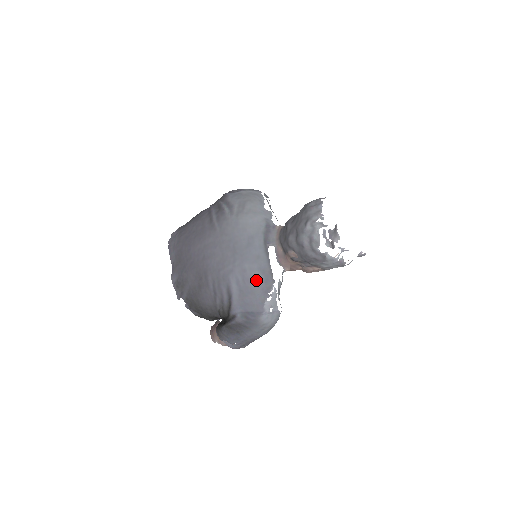
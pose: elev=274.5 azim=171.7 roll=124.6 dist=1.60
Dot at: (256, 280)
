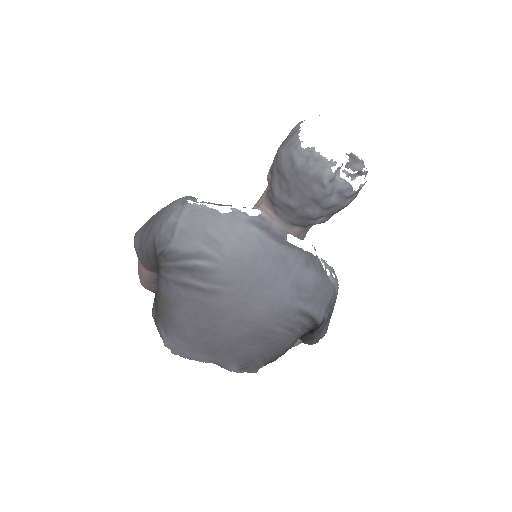
Dot at: (311, 277)
